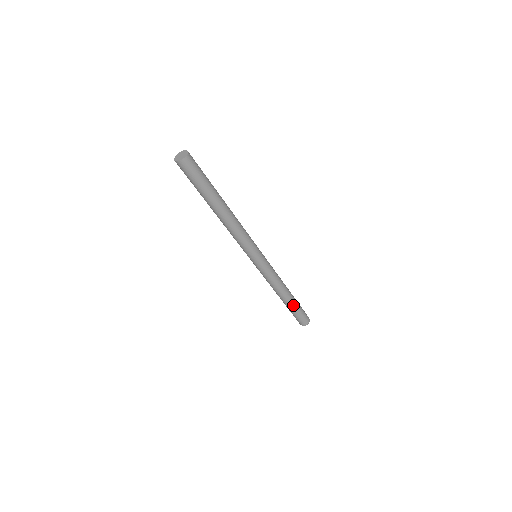
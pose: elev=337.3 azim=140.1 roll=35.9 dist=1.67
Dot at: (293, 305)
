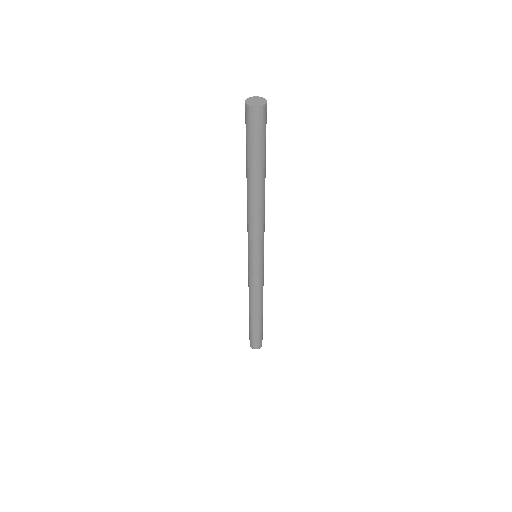
Dot at: (254, 324)
